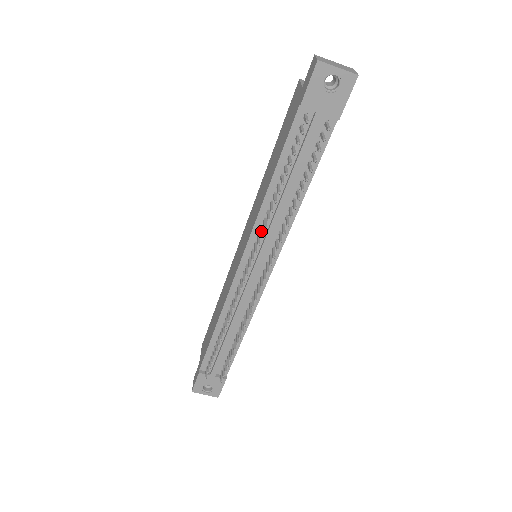
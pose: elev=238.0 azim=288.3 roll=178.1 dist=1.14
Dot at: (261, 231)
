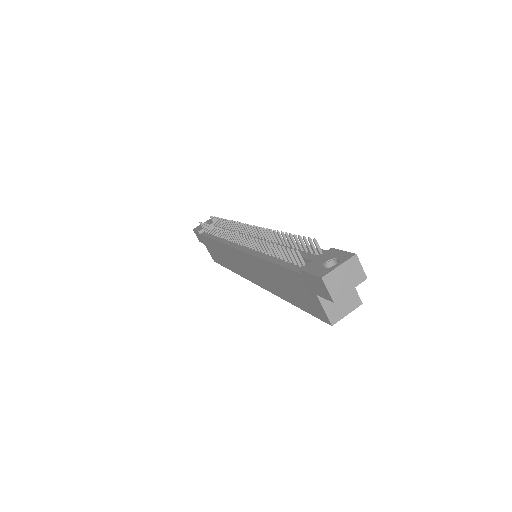
Dot at: (224, 235)
